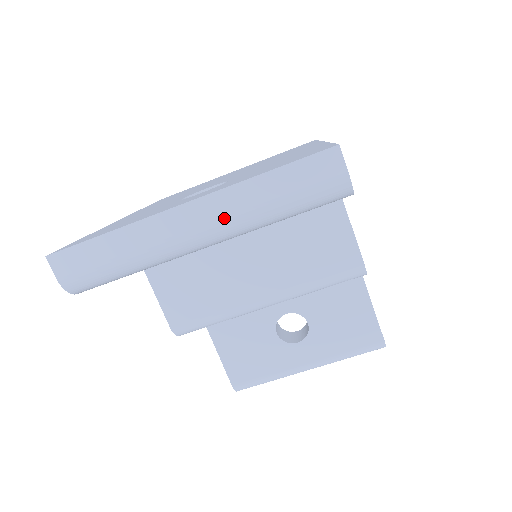
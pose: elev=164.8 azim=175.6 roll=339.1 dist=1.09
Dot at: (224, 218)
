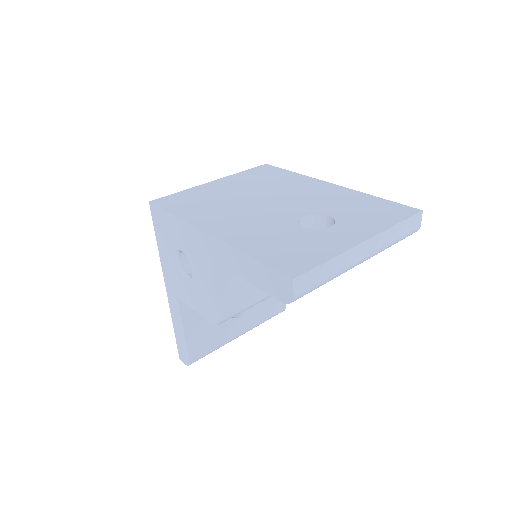
Dot at: (377, 249)
